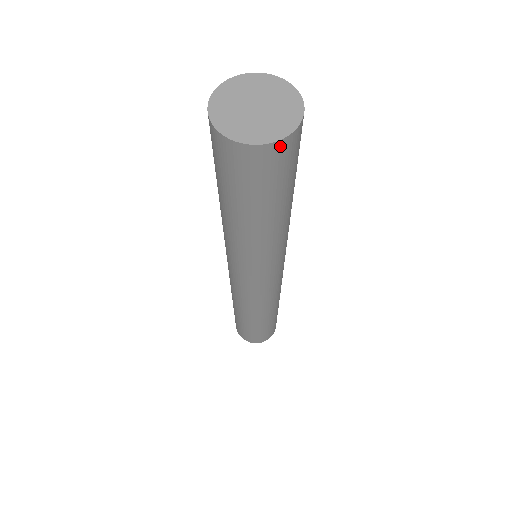
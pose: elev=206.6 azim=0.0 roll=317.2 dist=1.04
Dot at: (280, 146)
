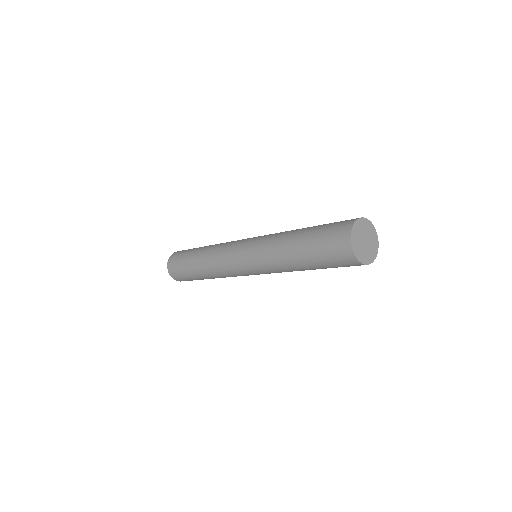
Dot at: occluded
